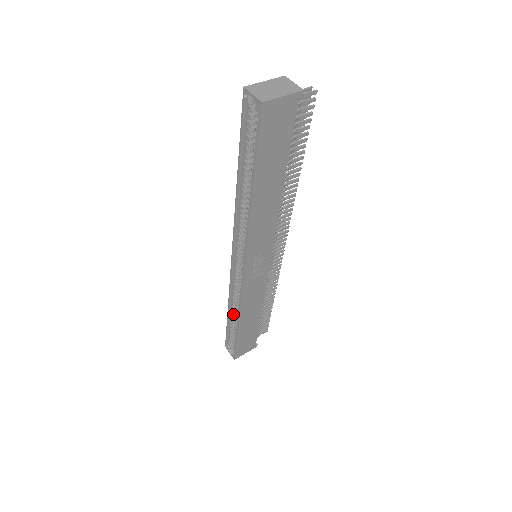
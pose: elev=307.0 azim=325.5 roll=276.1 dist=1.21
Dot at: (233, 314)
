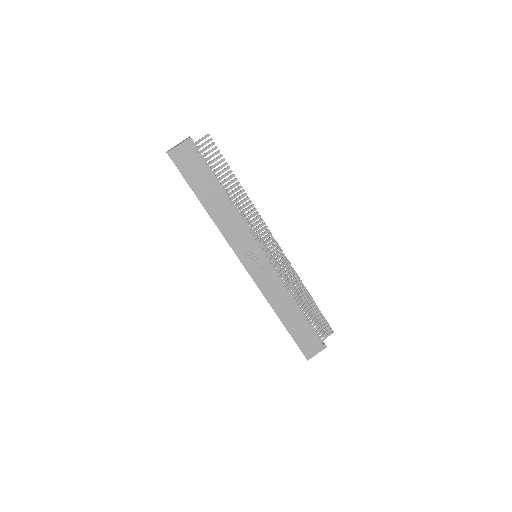
Dot at: occluded
